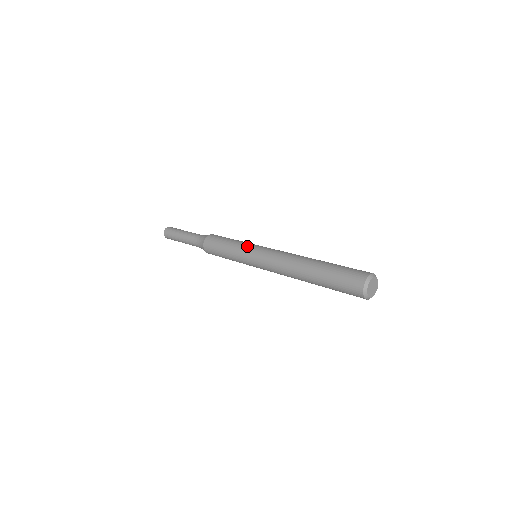
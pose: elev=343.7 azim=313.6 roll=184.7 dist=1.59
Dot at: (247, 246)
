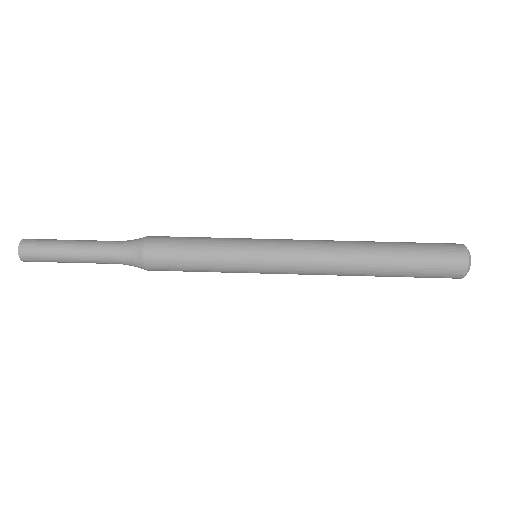
Dot at: (244, 242)
